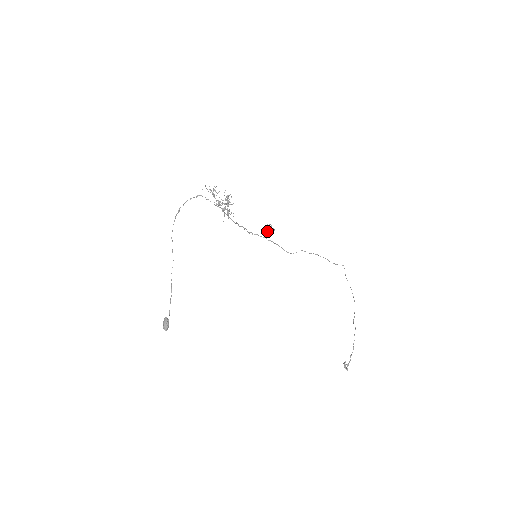
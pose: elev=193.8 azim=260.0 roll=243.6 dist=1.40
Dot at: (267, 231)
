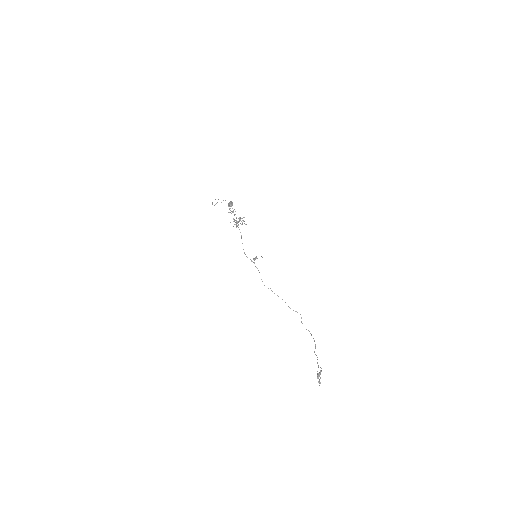
Dot at: occluded
